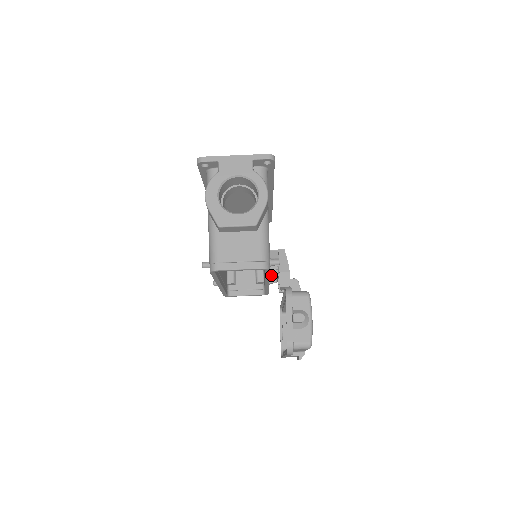
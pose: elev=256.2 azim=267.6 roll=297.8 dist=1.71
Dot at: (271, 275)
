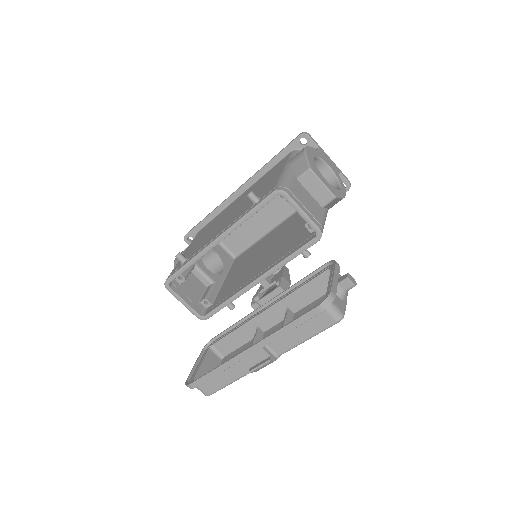
Dot at: occluded
